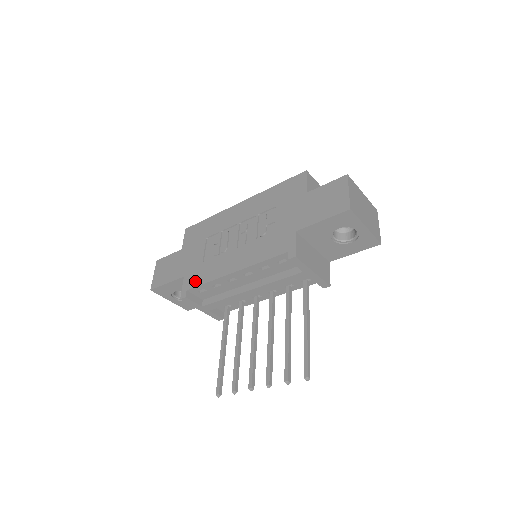
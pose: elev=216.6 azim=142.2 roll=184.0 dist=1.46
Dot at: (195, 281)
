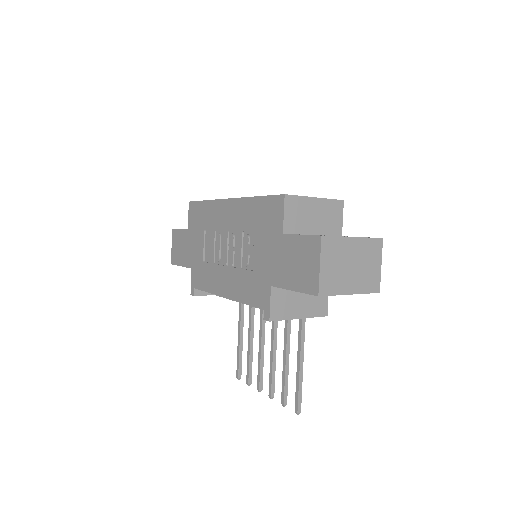
Dot at: (199, 283)
